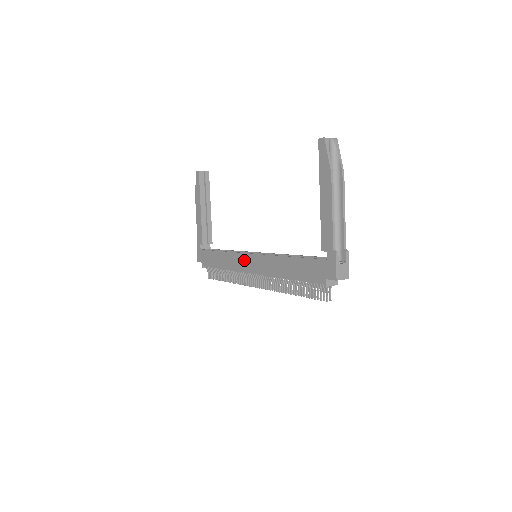
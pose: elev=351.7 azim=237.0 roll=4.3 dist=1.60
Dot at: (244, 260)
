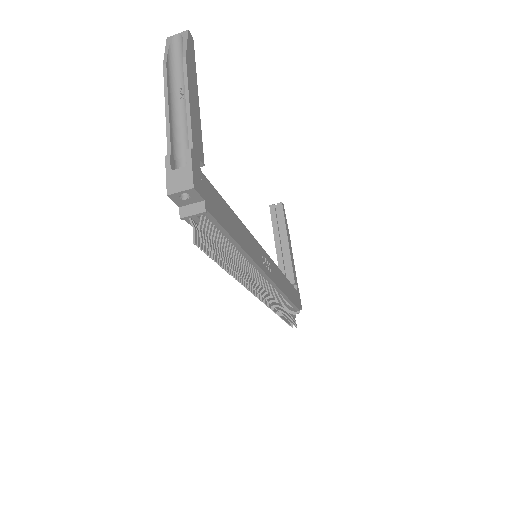
Dot at: occluded
